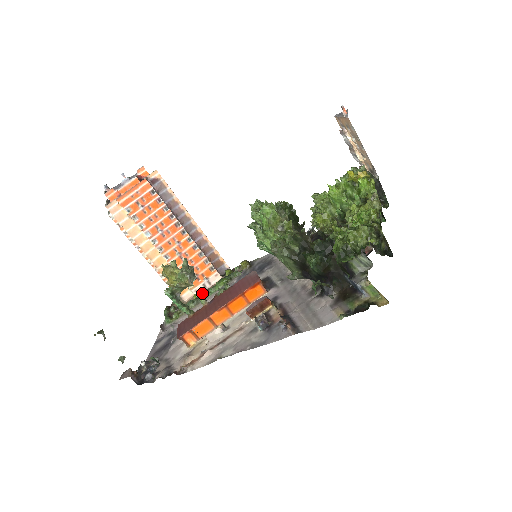
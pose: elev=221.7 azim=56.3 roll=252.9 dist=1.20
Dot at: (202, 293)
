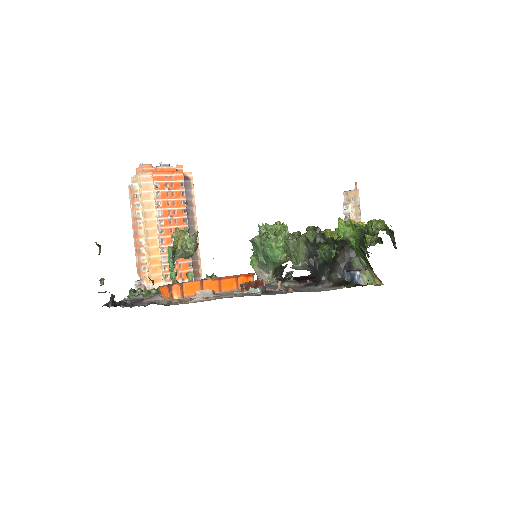
Dot at: occluded
